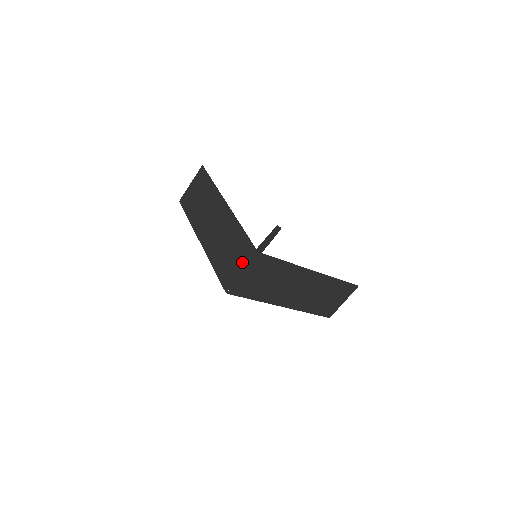
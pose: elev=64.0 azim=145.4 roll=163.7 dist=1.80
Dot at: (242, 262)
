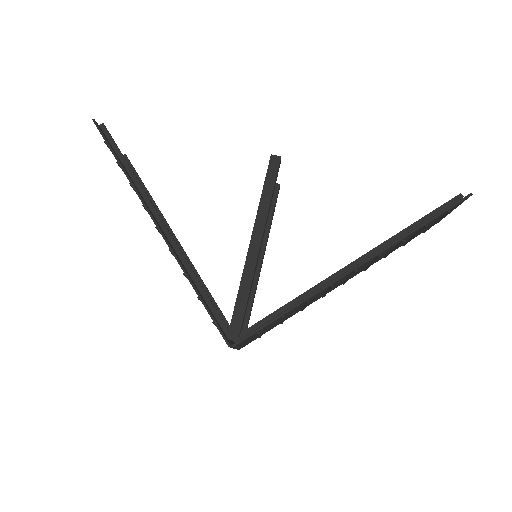
Dot at: occluded
